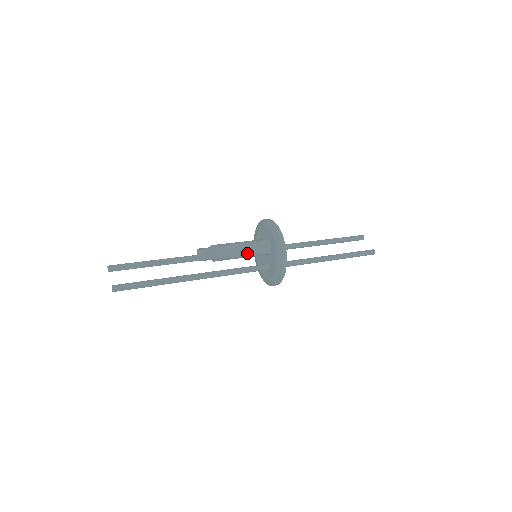
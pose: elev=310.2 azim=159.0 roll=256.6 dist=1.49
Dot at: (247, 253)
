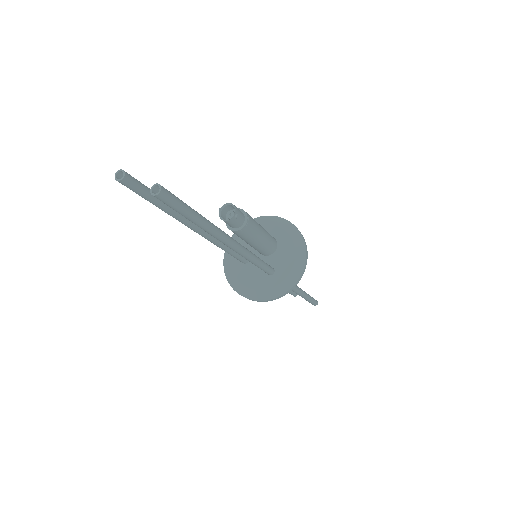
Dot at: (265, 236)
